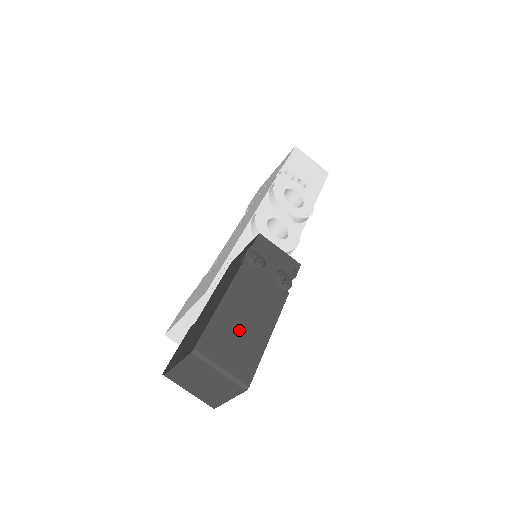
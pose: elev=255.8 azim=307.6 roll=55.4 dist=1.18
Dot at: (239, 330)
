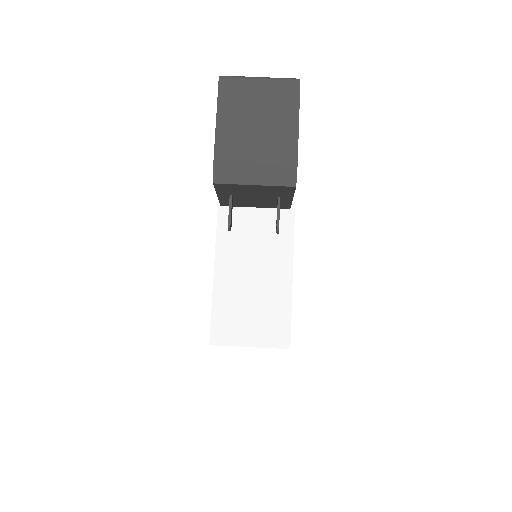
Dot at: occluded
